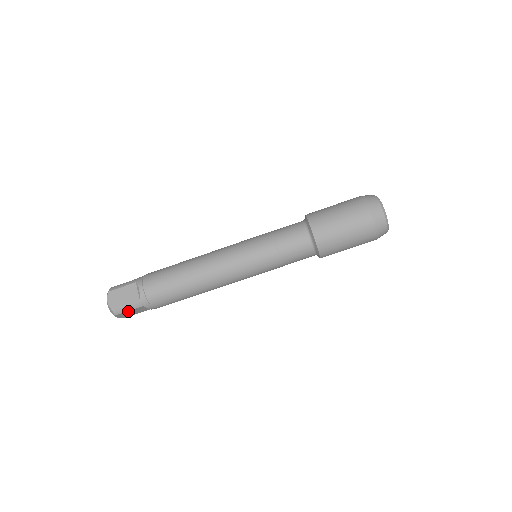
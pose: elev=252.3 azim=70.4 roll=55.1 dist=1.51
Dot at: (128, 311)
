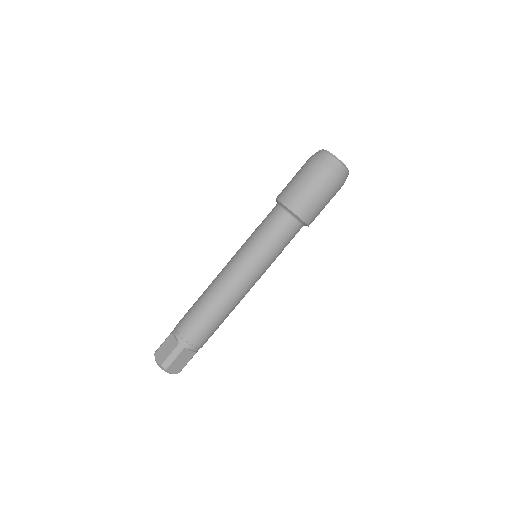
Dot at: (175, 360)
